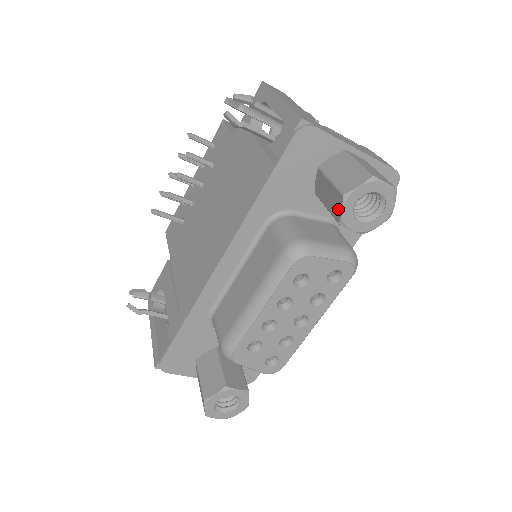
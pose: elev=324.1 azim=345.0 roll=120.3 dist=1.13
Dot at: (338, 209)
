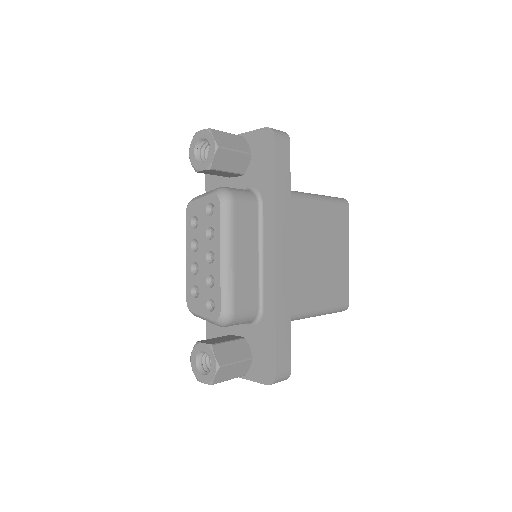
Dot at: occluded
